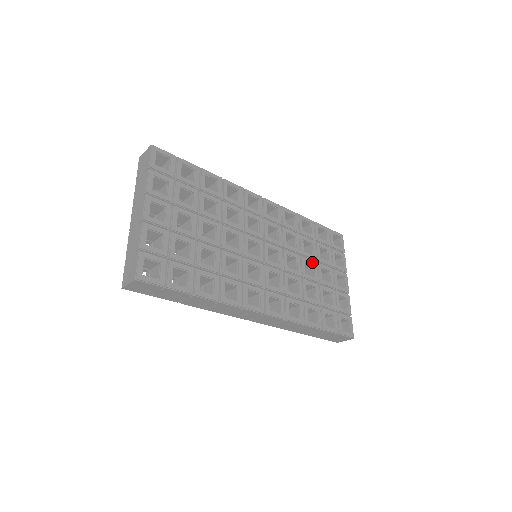
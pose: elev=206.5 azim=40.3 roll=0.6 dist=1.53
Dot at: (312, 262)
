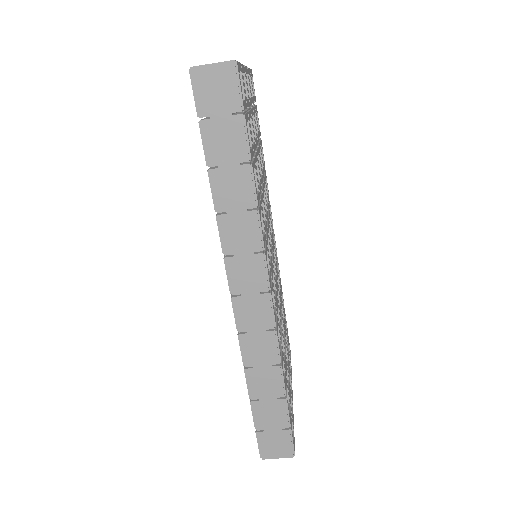
Dot at: occluded
